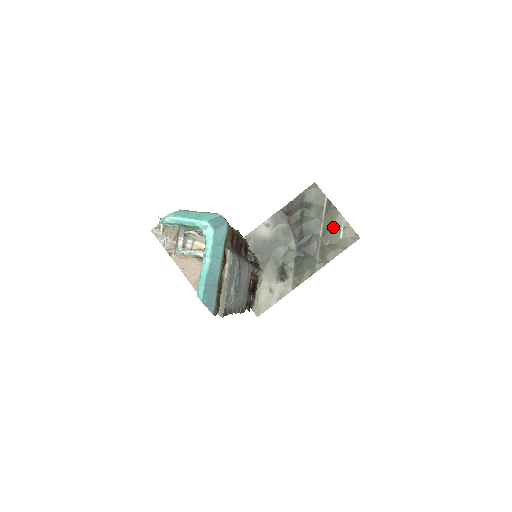
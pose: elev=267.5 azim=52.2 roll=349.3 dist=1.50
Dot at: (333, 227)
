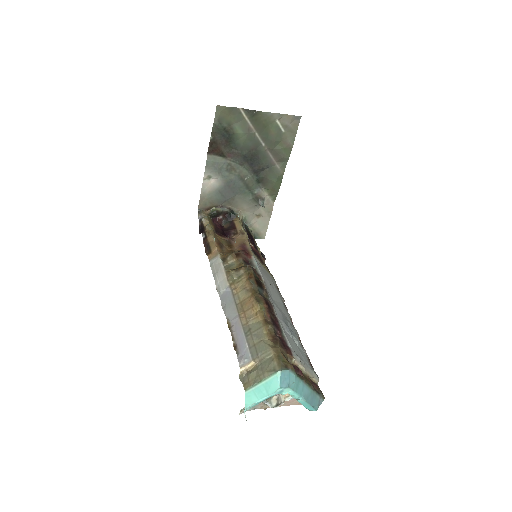
Dot at: (269, 129)
